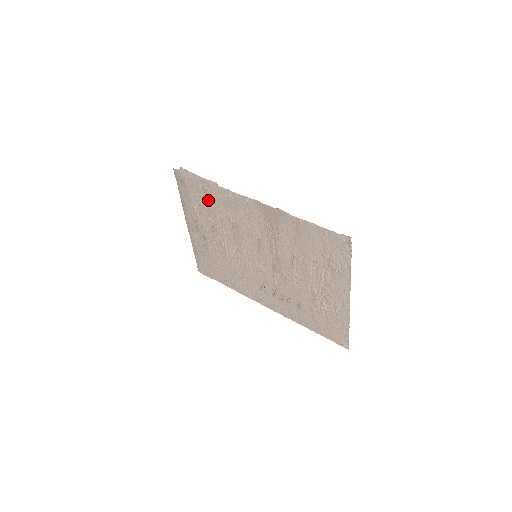
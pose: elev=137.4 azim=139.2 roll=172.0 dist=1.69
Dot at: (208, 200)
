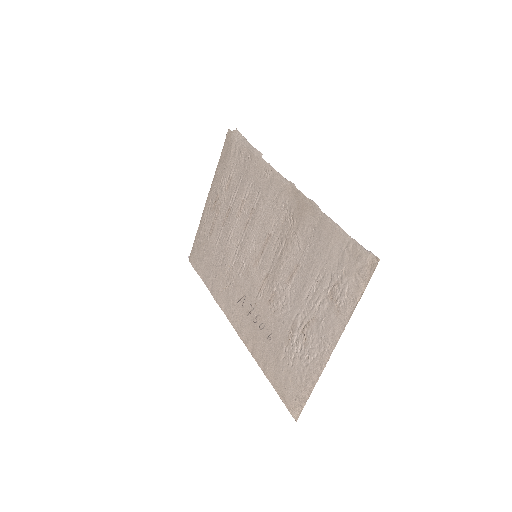
Dot at: (243, 173)
